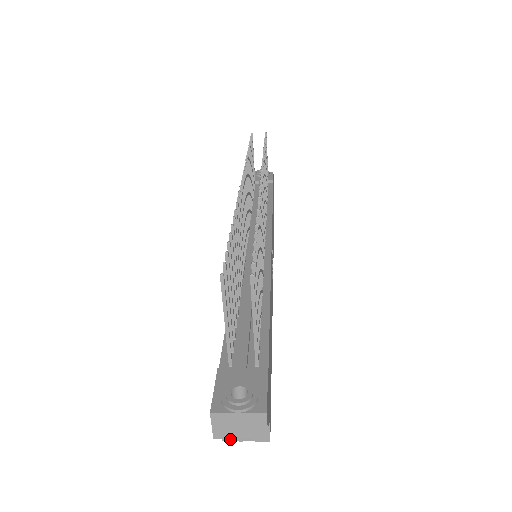
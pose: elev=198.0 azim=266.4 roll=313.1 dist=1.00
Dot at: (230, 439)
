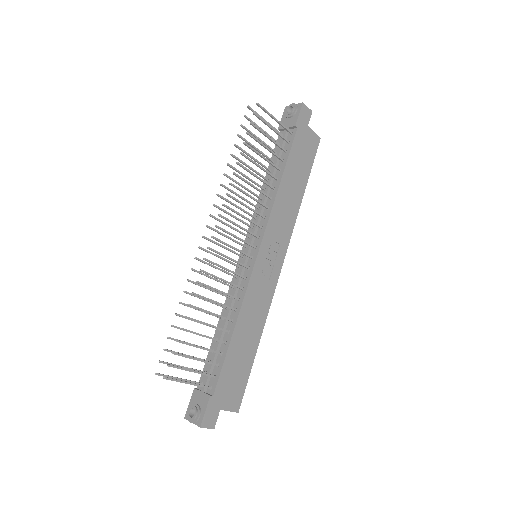
Dot at: occluded
